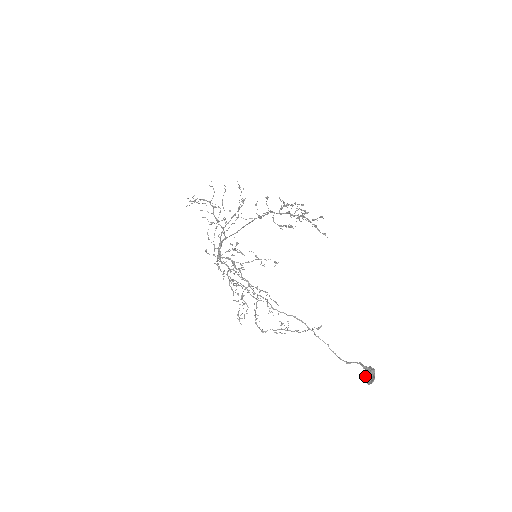
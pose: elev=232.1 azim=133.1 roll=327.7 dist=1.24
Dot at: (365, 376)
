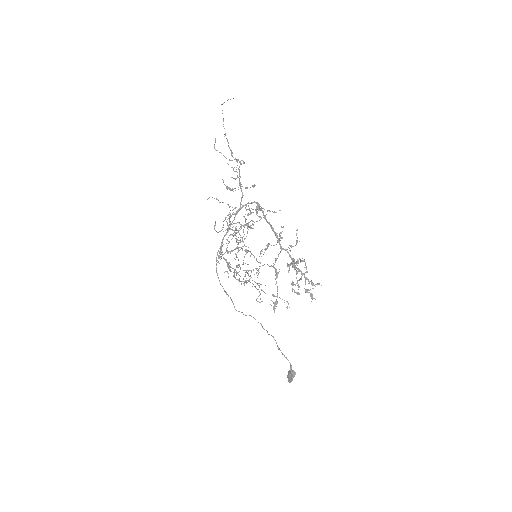
Dot at: (288, 373)
